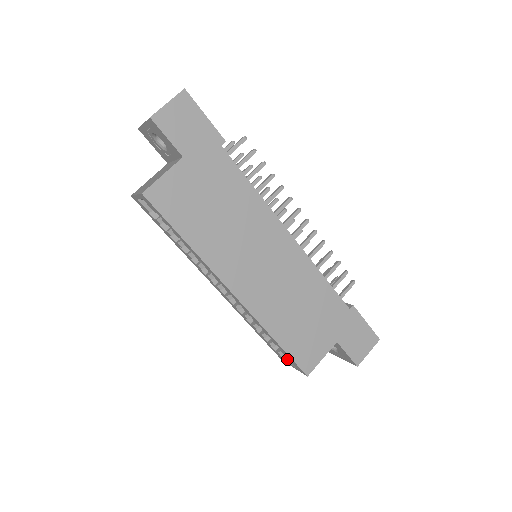
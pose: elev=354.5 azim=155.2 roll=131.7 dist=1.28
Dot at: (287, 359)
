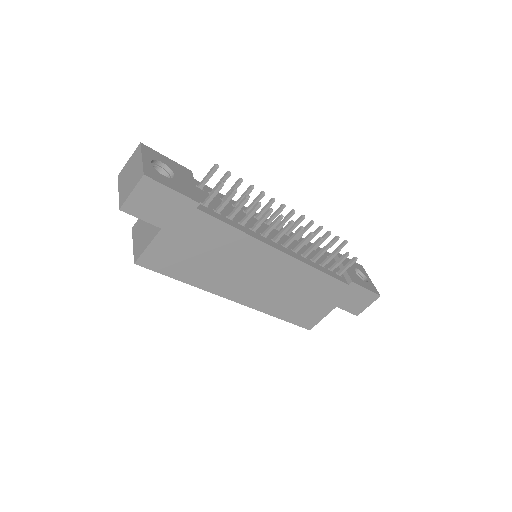
Dot at: occluded
